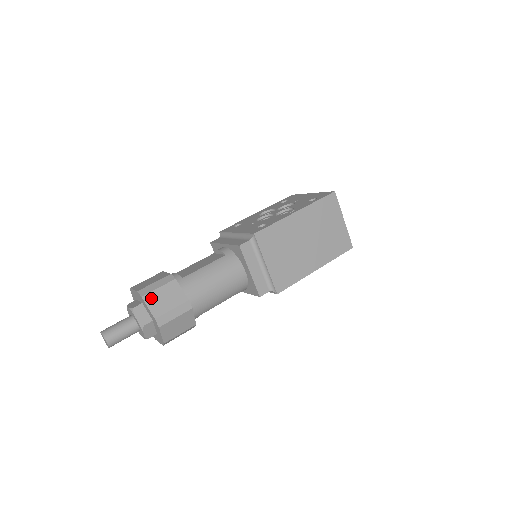
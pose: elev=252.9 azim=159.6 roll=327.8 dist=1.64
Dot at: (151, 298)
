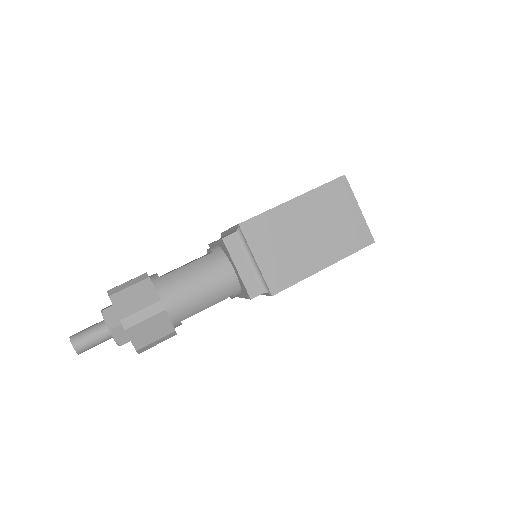
Dot at: (119, 297)
